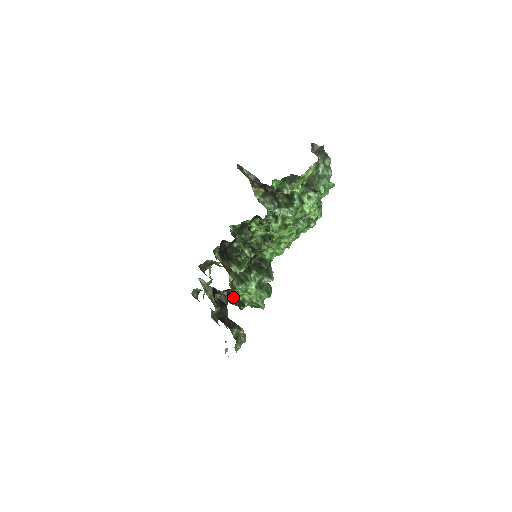
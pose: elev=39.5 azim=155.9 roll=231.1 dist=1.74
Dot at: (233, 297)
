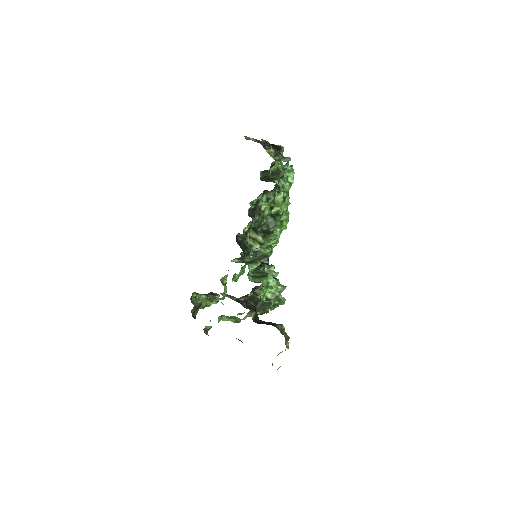
Dot at: (260, 297)
